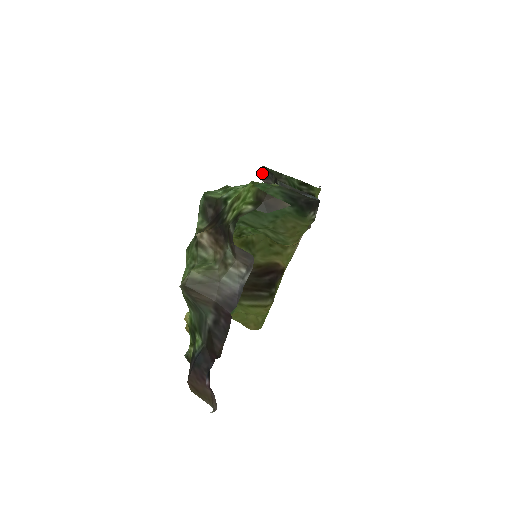
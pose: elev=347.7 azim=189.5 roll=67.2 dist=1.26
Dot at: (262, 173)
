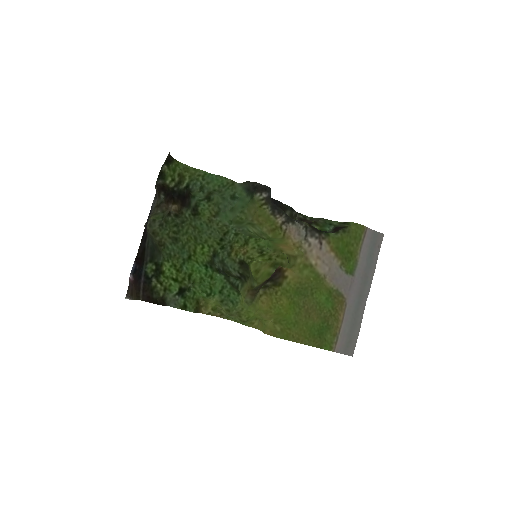
Dot at: (297, 216)
